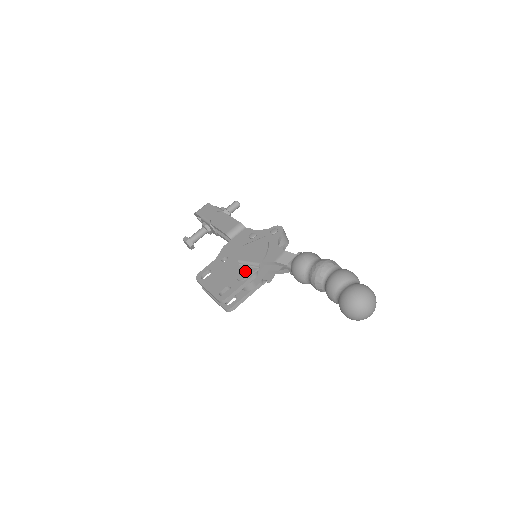
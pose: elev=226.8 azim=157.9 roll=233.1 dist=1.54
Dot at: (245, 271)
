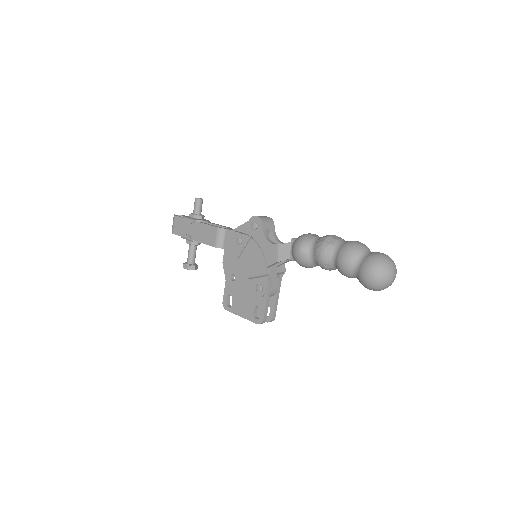
Dot at: (259, 286)
